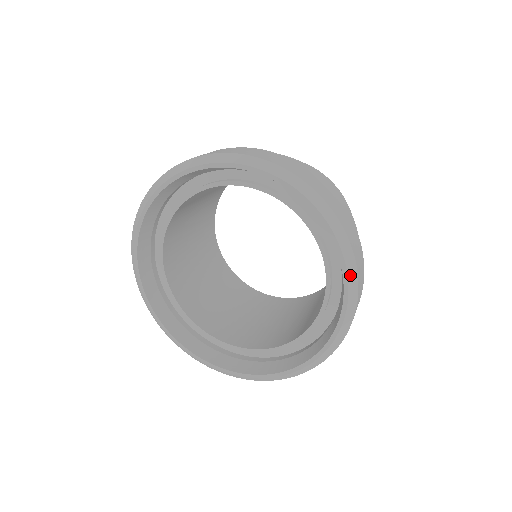
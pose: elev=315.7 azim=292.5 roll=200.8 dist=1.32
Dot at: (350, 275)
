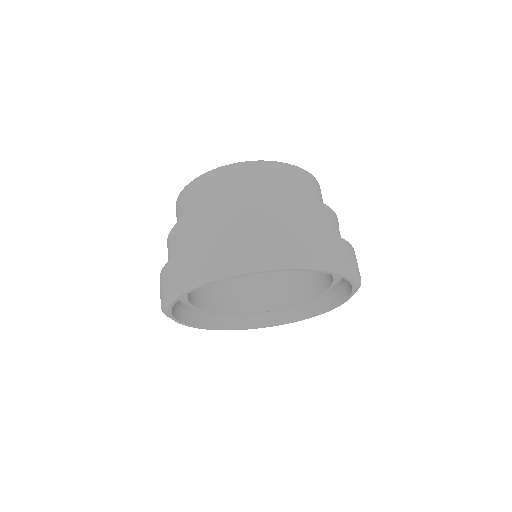
Dot at: (355, 280)
